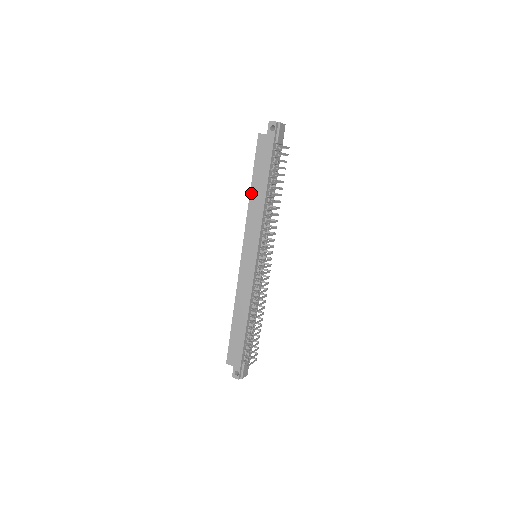
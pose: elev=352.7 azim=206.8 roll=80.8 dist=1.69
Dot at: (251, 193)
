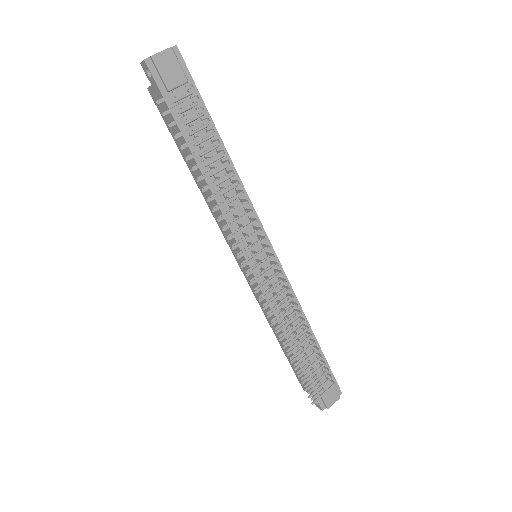
Dot at: (194, 178)
